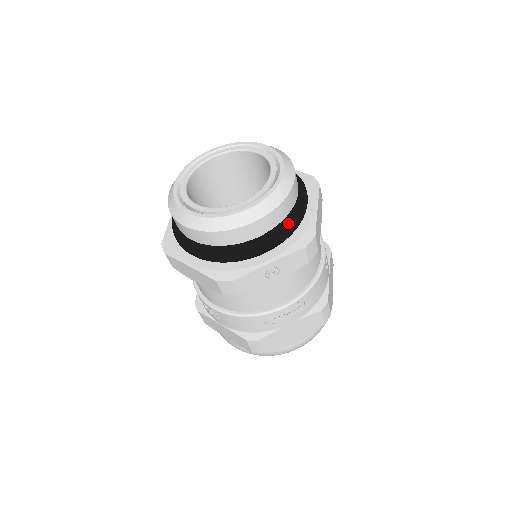
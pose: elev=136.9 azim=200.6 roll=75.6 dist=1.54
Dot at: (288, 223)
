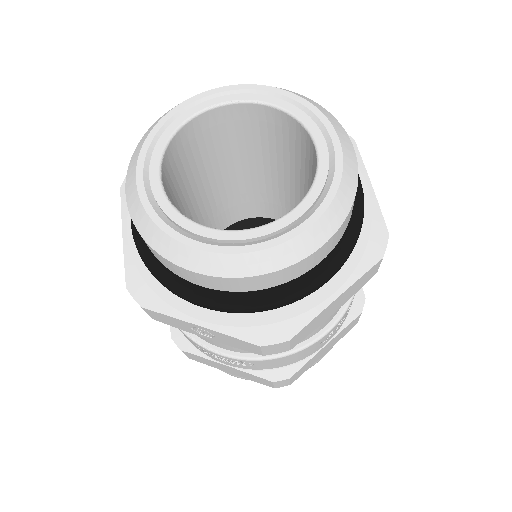
Dot at: (263, 298)
